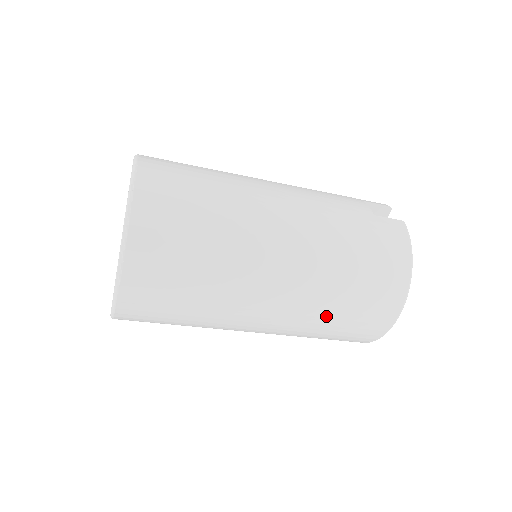
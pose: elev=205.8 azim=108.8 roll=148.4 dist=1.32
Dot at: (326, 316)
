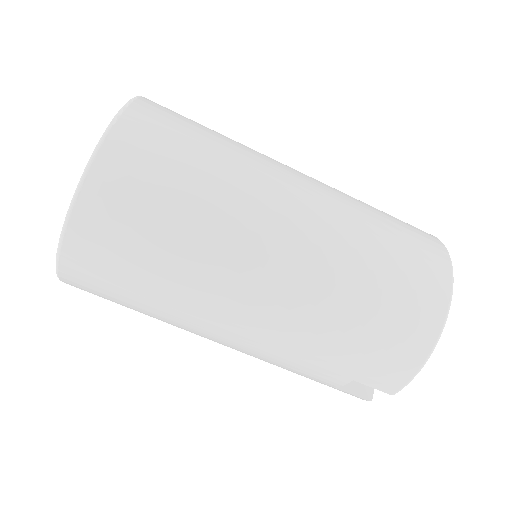
Dot at: (364, 251)
